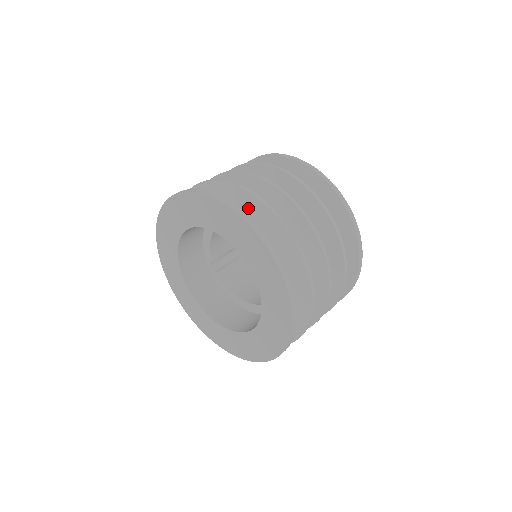
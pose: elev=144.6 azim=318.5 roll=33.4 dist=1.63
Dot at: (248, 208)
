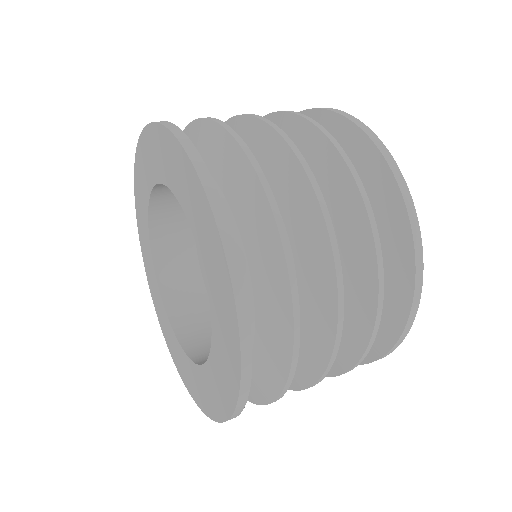
Dot at: occluded
